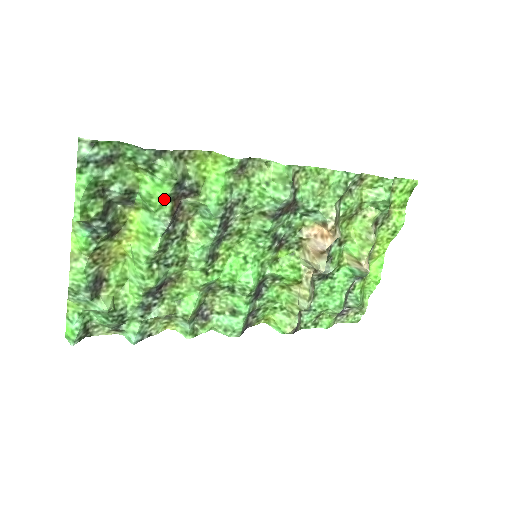
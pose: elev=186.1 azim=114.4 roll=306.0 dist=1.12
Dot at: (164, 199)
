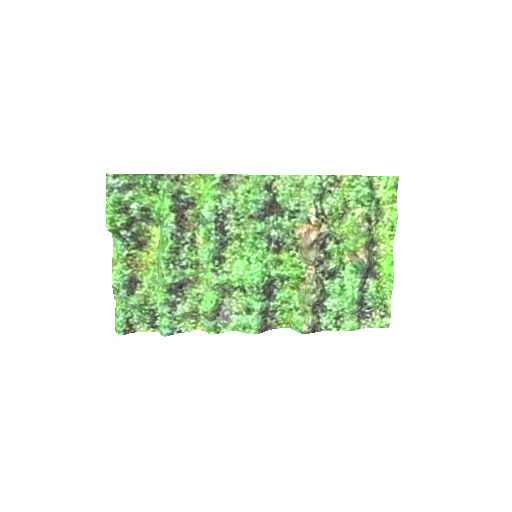
Dot at: (168, 210)
